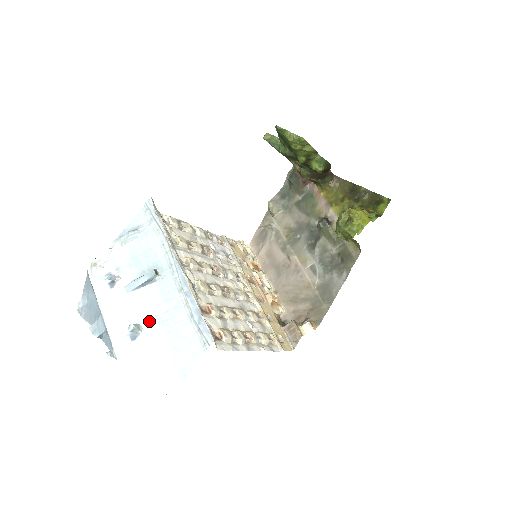
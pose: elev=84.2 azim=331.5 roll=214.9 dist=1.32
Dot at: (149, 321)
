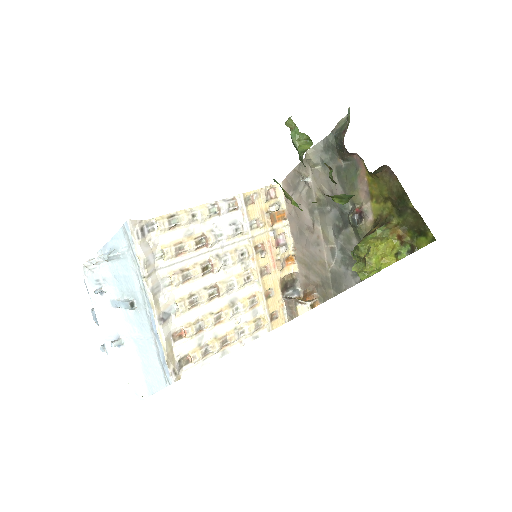
Dot at: (129, 339)
